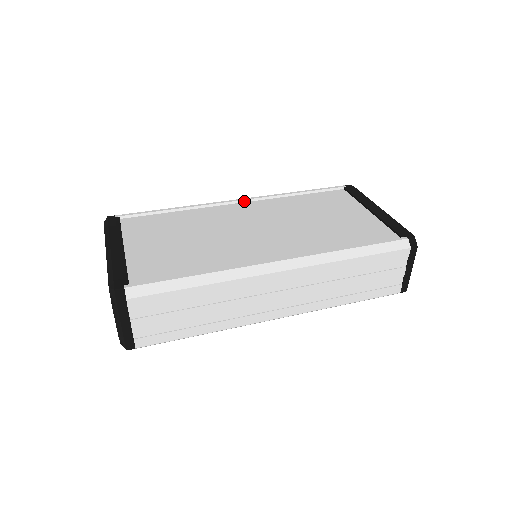
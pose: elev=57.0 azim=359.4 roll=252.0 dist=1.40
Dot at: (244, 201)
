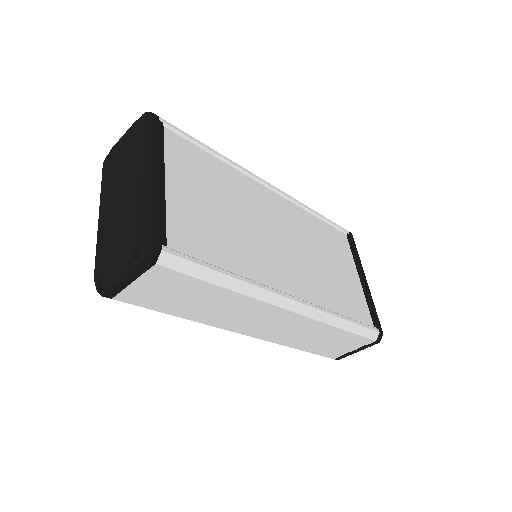
Dot at: (276, 191)
